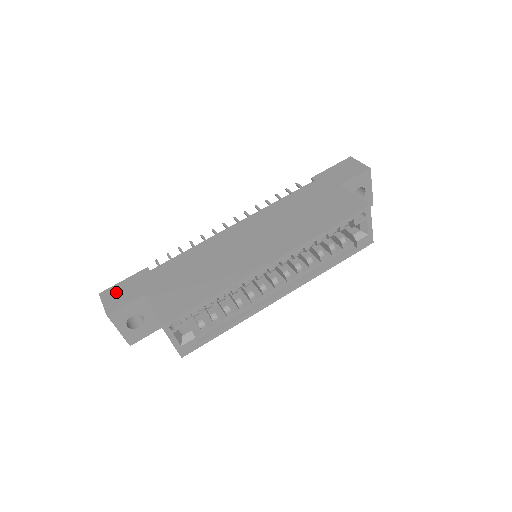
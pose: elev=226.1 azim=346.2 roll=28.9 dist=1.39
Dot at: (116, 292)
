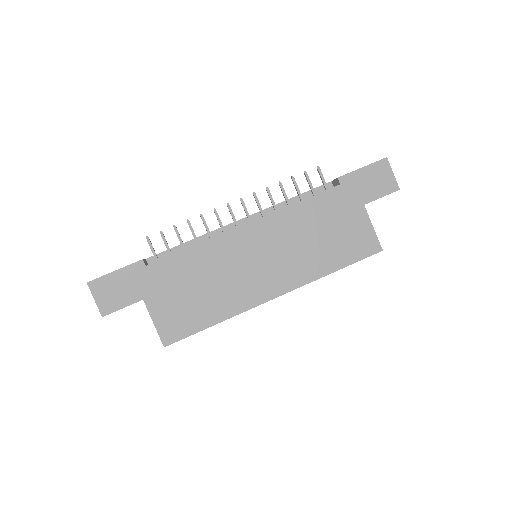
Dot at: (108, 287)
